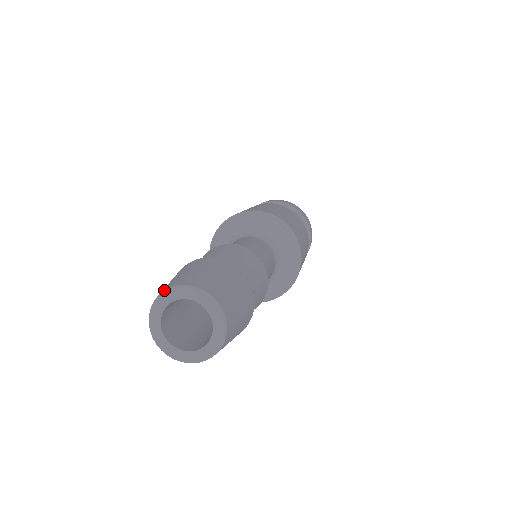
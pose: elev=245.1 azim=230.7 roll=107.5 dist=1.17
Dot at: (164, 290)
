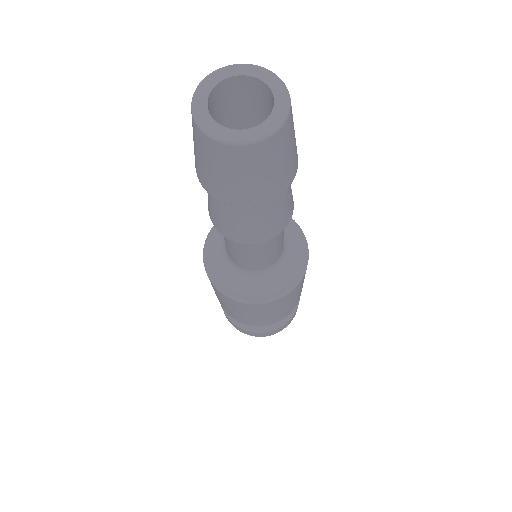
Dot at: occluded
